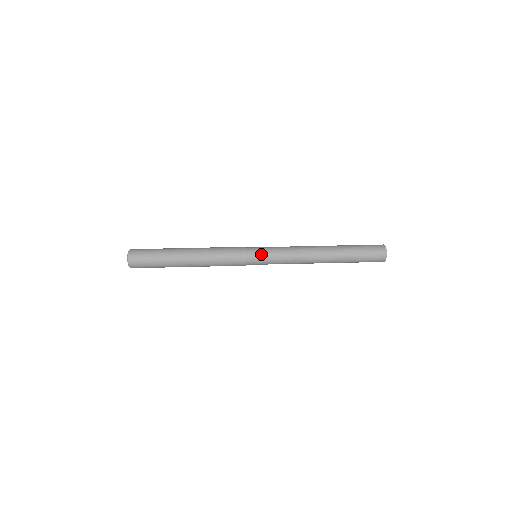
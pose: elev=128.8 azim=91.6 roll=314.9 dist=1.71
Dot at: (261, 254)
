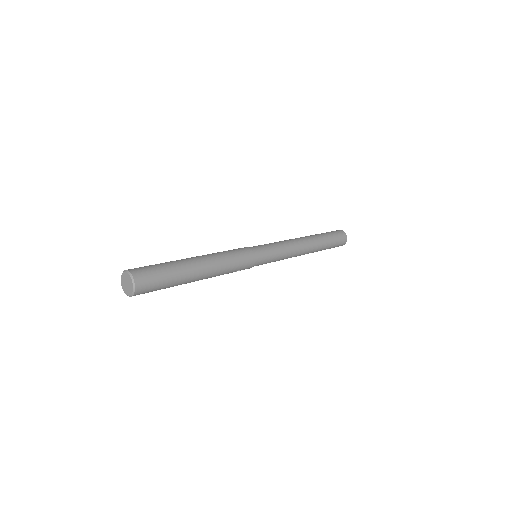
Dot at: (264, 248)
